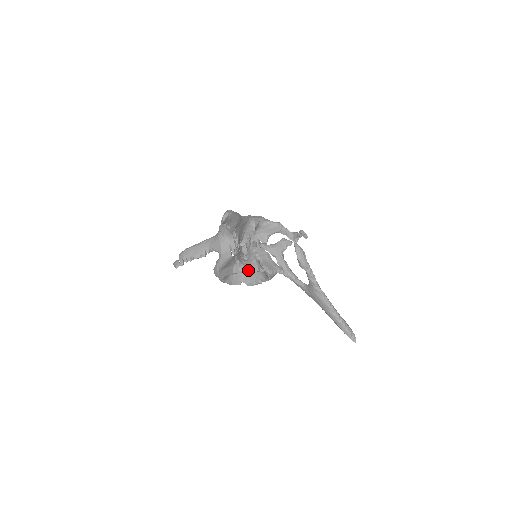
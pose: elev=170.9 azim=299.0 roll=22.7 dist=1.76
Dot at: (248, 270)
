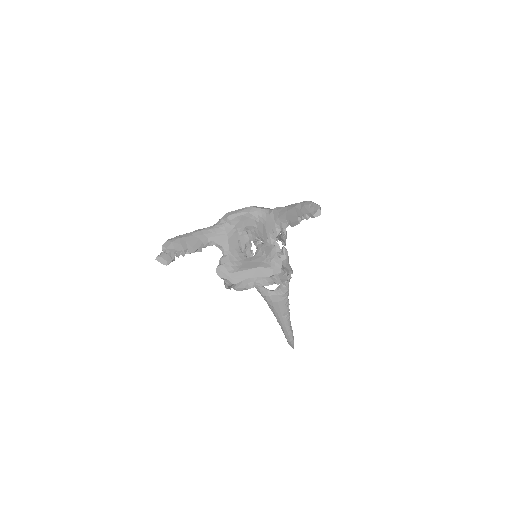
Dot at: (287, 272)
